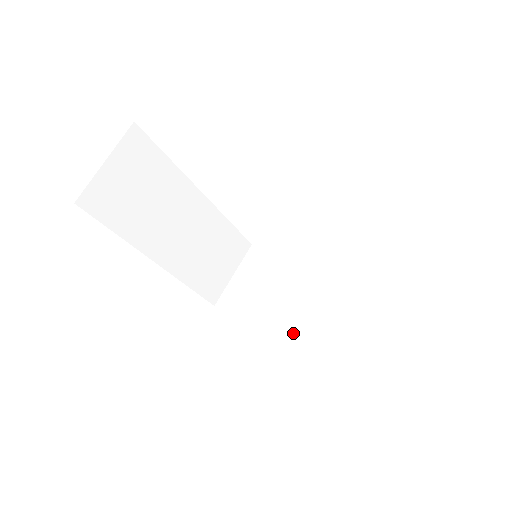
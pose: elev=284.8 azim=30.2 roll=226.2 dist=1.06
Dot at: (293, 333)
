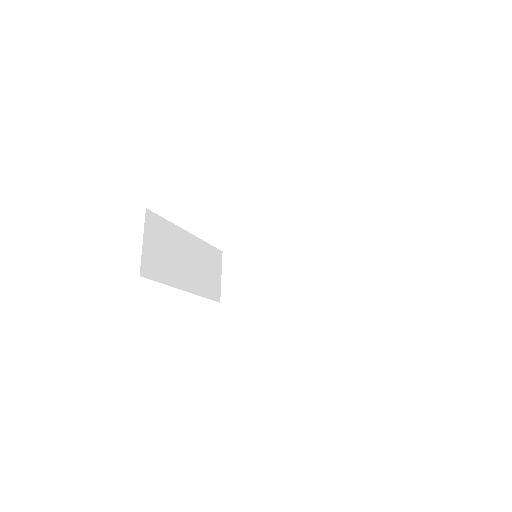
Dot at: (285, 293)
